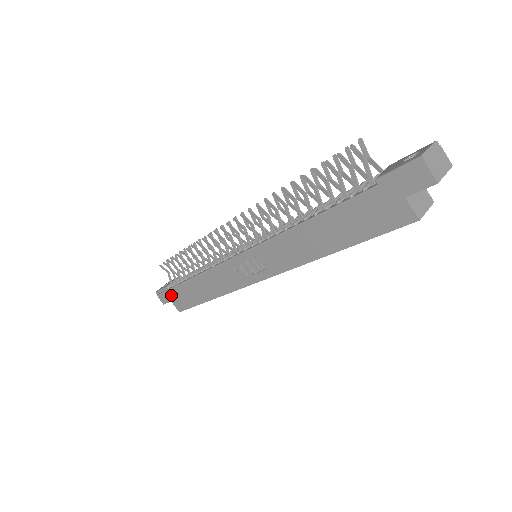
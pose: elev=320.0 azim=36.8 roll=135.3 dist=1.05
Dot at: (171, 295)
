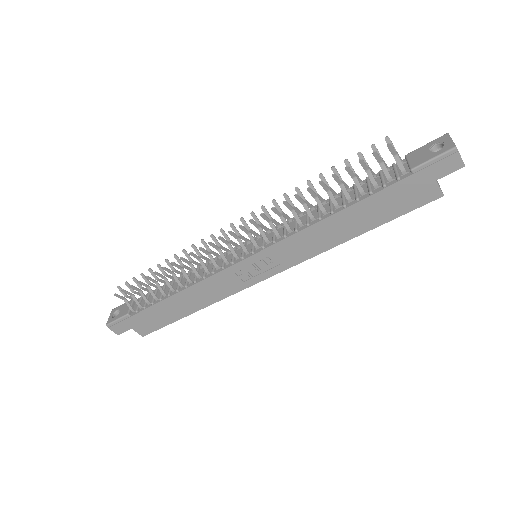
Dot at: (133, 322)
